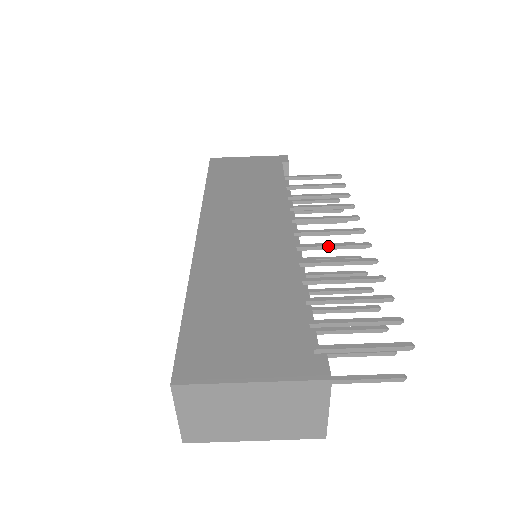
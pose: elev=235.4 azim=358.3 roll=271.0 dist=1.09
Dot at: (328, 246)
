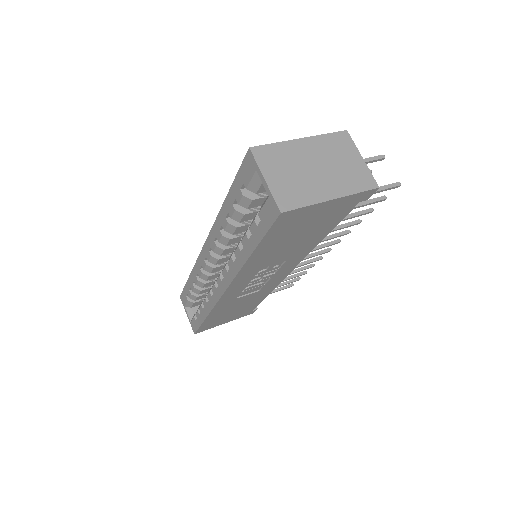
Dot at: occluded
